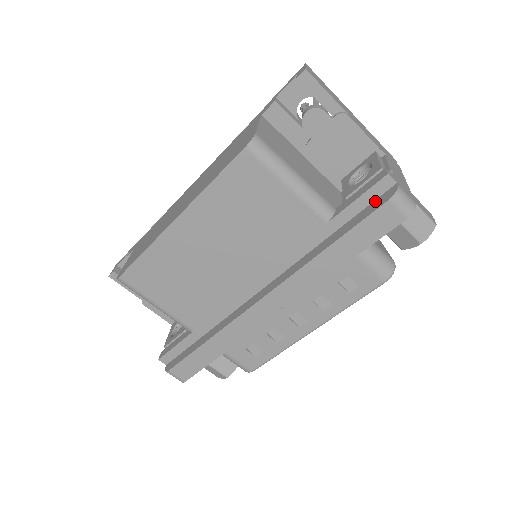
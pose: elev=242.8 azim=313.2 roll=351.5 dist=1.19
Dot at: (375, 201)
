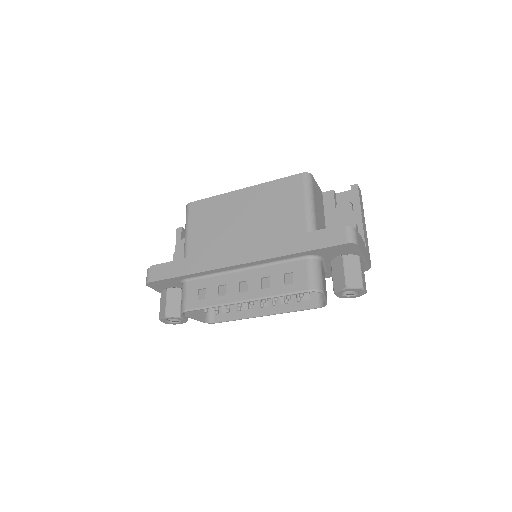
Dot at: occluded
